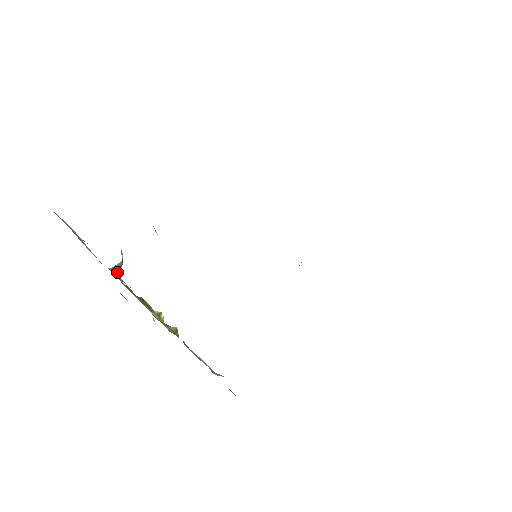
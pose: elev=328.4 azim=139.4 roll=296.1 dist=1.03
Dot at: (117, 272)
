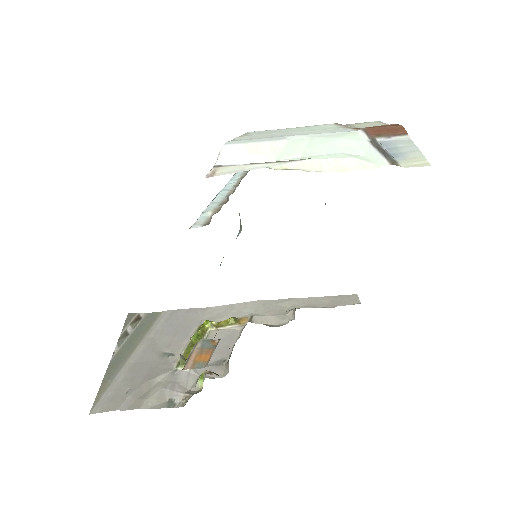
Dot at: occluded
